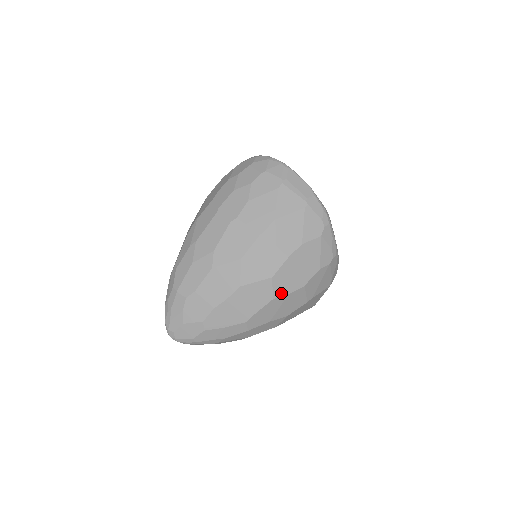
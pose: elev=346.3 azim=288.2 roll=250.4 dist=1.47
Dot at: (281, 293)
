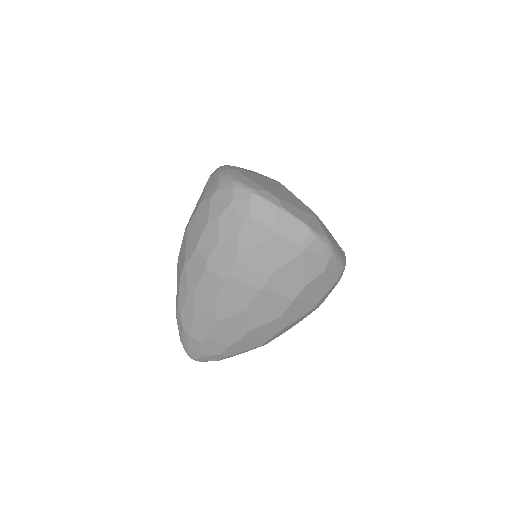
Dot at: (292, 321)
